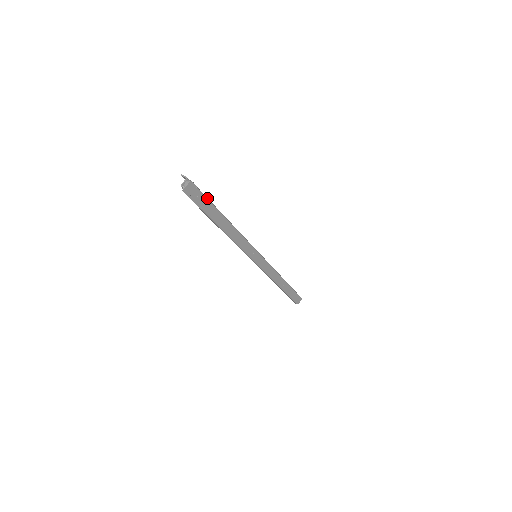
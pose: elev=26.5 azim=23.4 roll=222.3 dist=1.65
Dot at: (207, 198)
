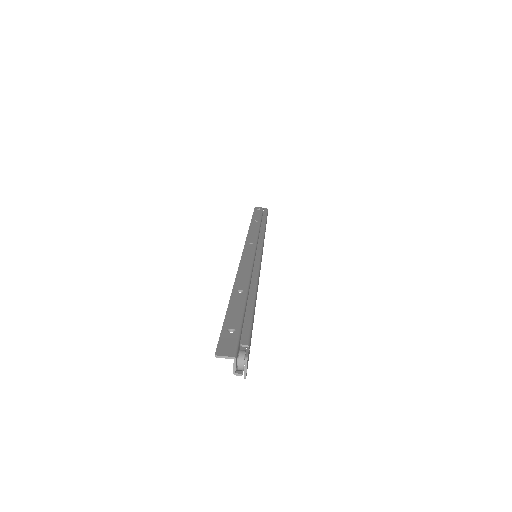
Dot at: (250, 328)
